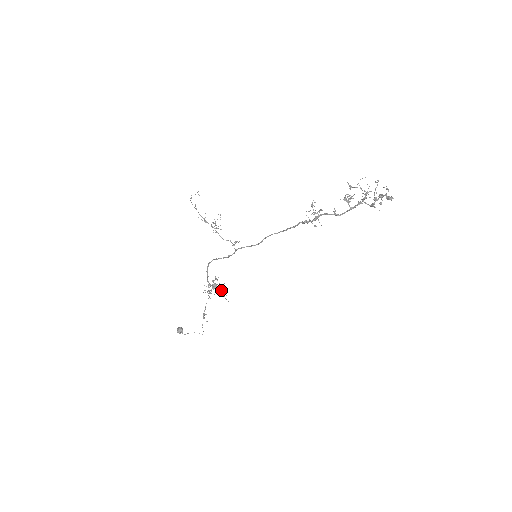
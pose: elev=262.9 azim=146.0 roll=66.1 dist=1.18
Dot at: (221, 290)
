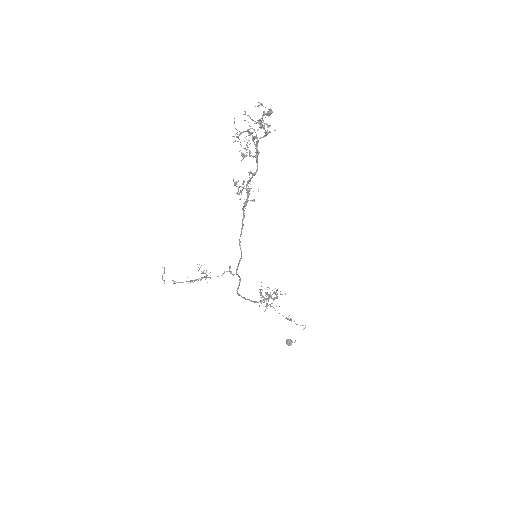
Dot at: (274, 293)
